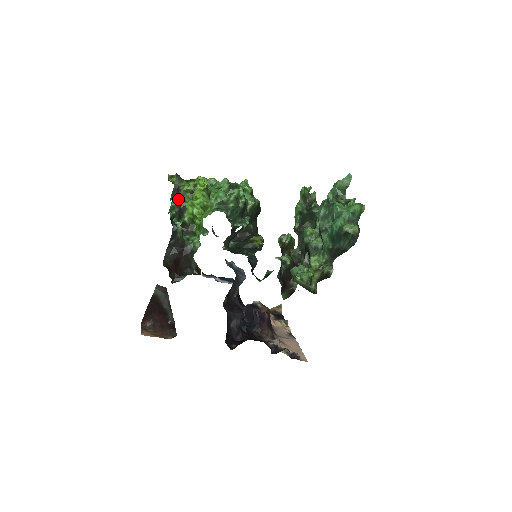
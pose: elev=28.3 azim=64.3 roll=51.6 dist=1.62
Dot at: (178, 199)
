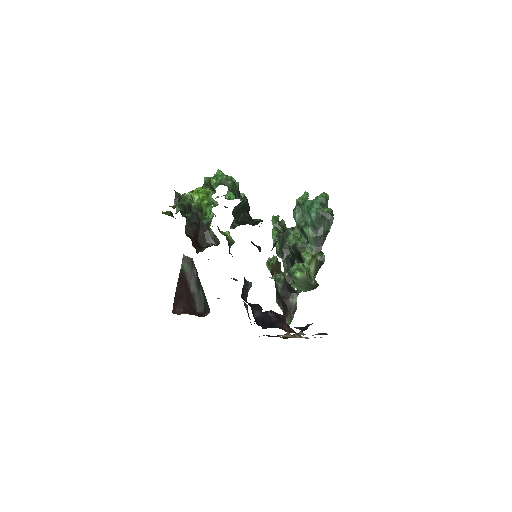
Dot at: (181, 202)
